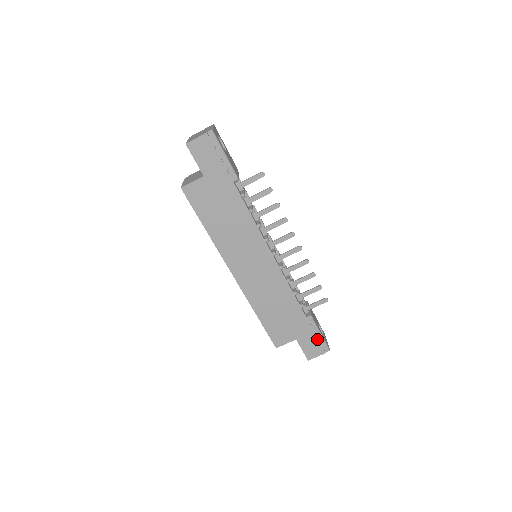
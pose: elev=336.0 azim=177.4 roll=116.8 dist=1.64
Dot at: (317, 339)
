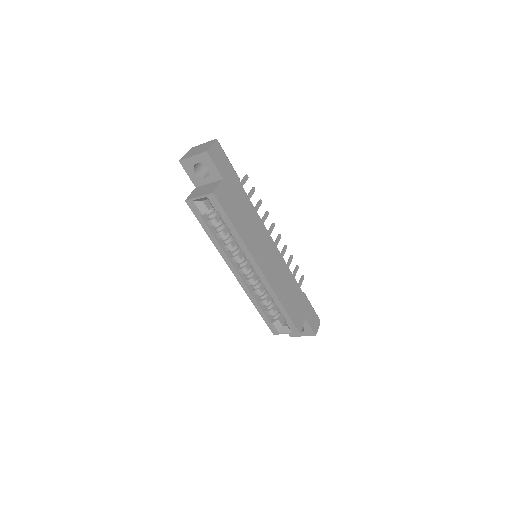
Dot at: (313, 312)
